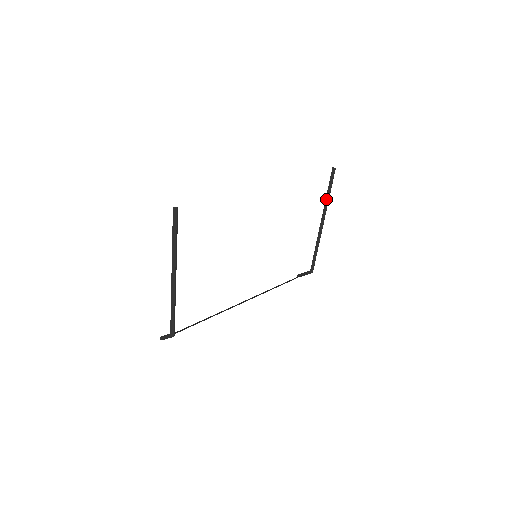
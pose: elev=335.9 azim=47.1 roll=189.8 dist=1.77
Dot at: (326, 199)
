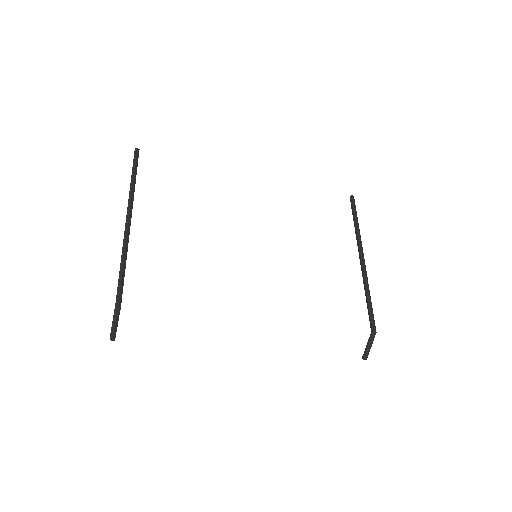
Dot at: (355, 229)
